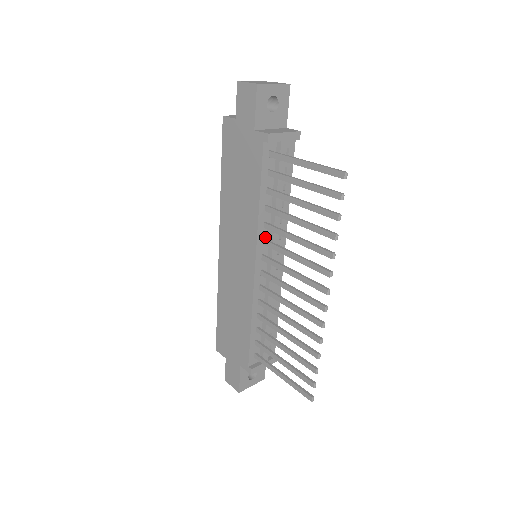
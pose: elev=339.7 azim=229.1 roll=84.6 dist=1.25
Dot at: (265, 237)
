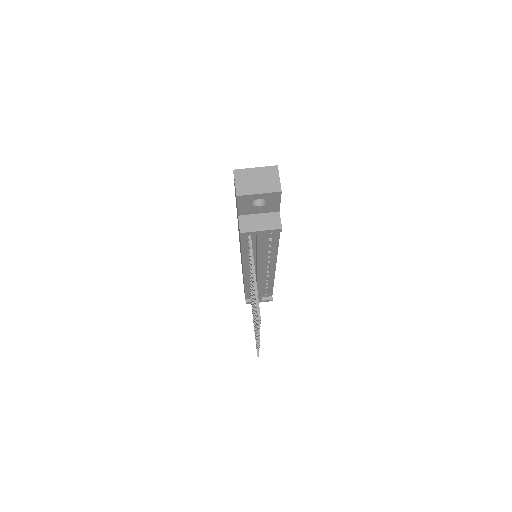
Dot at: occluded
